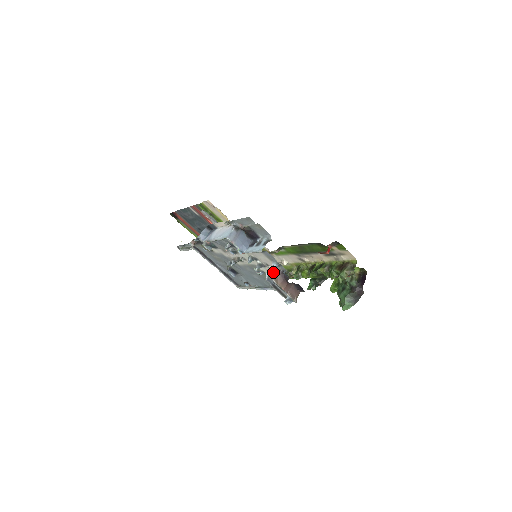
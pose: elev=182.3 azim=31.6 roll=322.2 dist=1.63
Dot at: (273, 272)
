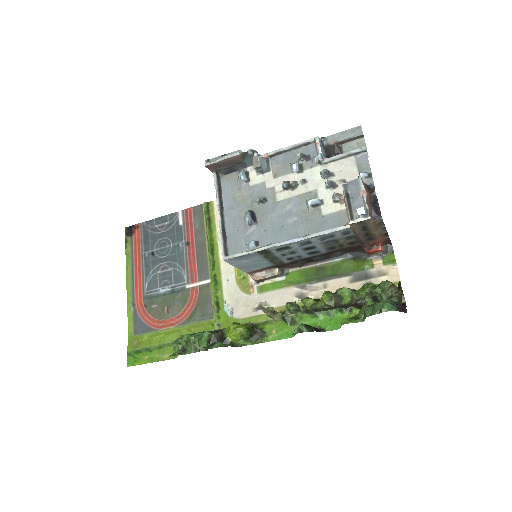
Dot at: occluded
